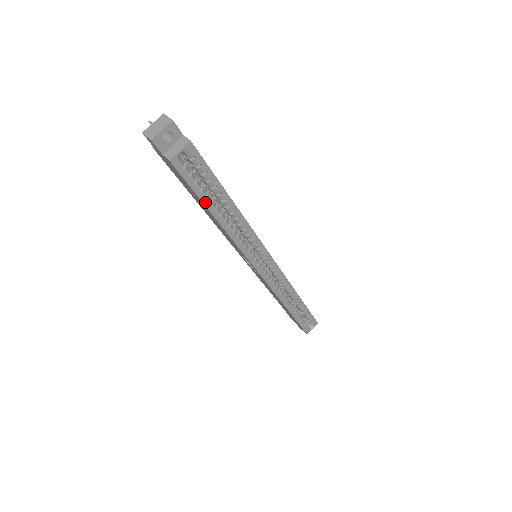
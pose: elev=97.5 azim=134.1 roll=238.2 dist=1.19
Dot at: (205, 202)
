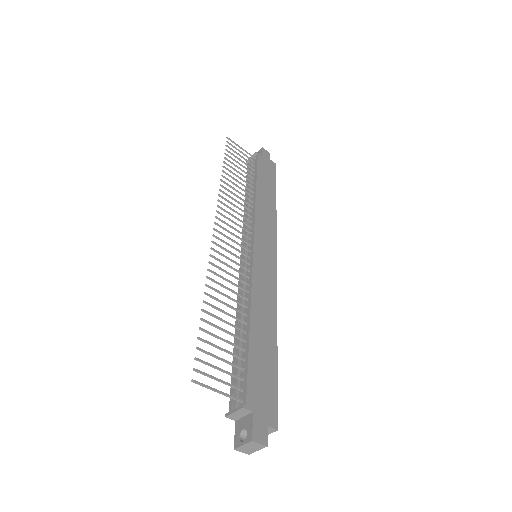
Dot at: occluded
